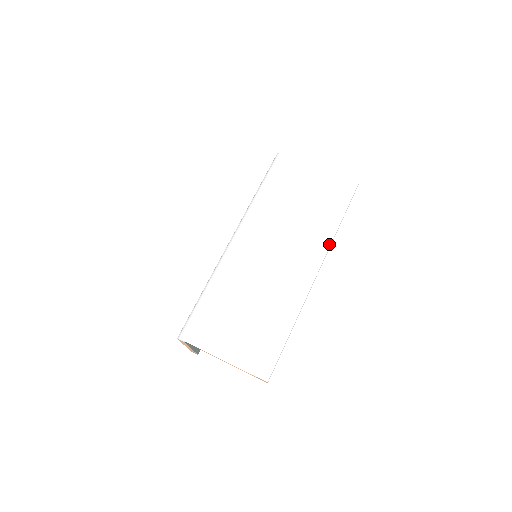
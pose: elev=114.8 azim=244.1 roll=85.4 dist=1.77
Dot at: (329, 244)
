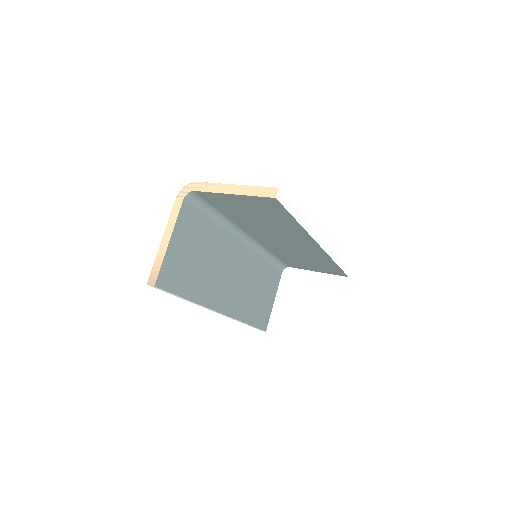
Dot at: (330, 248)
